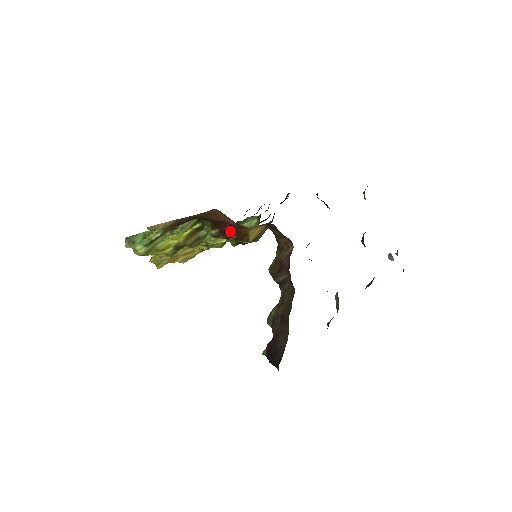
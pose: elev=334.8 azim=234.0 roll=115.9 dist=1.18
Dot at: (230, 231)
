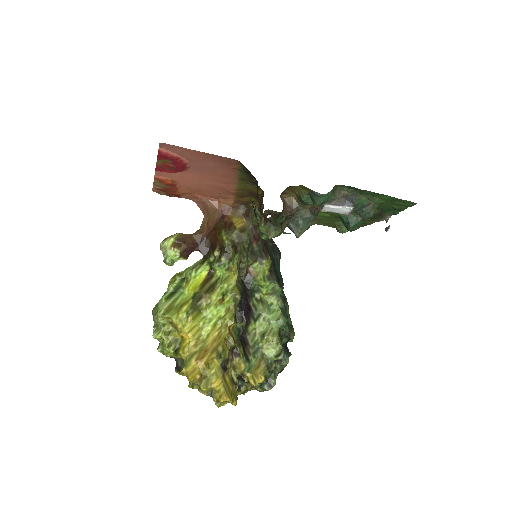
Dot at: (220, 229)
